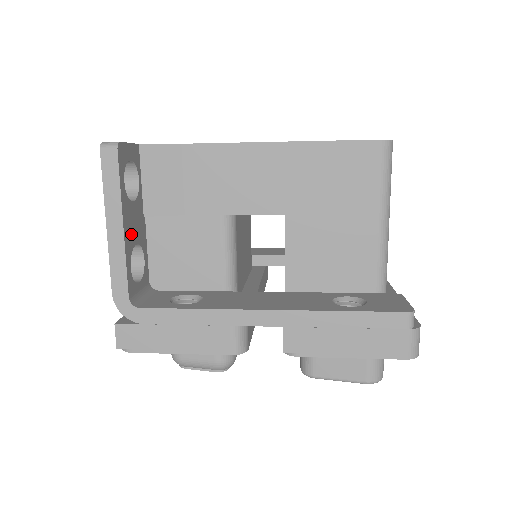
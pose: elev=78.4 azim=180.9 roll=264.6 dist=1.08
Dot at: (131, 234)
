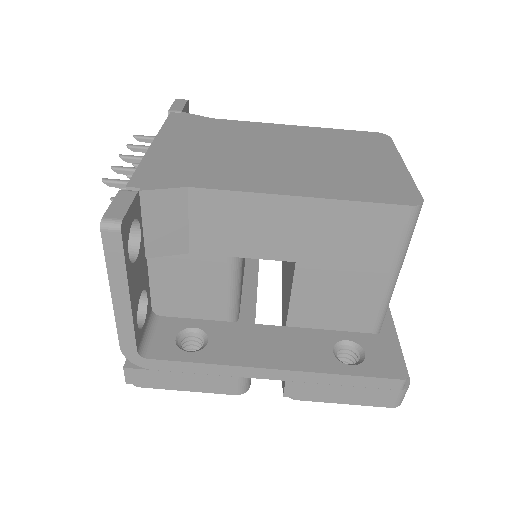
Dot at: (136, 293)
